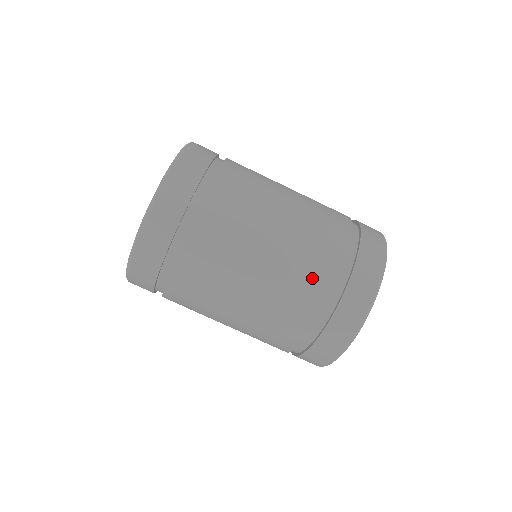
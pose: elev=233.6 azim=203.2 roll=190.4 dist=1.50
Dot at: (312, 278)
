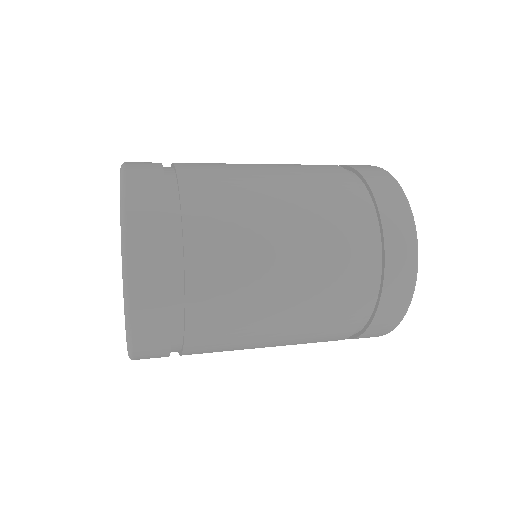
Dot at: (330, 333)
